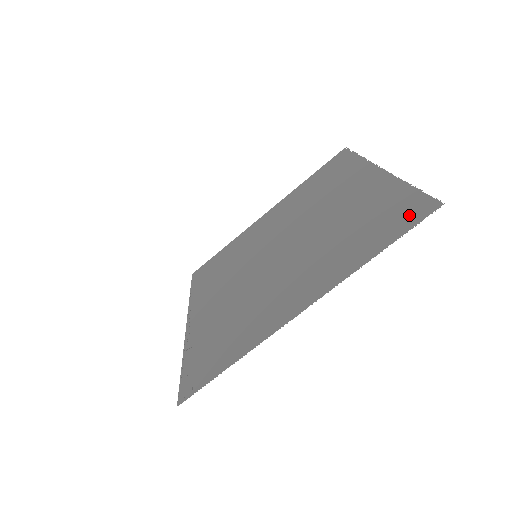
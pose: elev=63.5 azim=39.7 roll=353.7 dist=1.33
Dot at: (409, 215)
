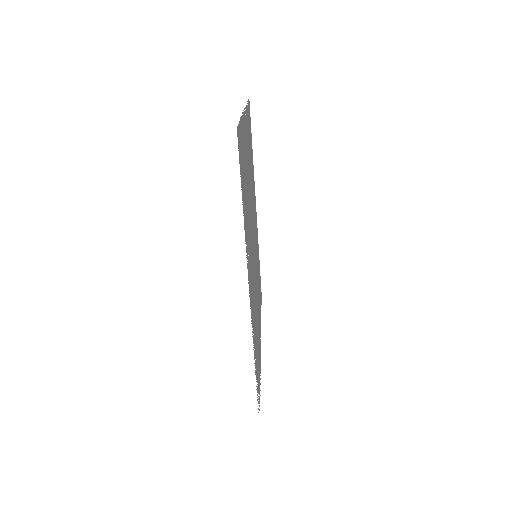
Dot at: (240, 155)
